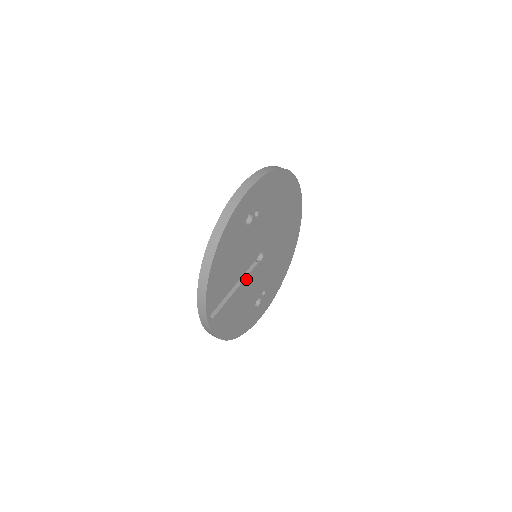
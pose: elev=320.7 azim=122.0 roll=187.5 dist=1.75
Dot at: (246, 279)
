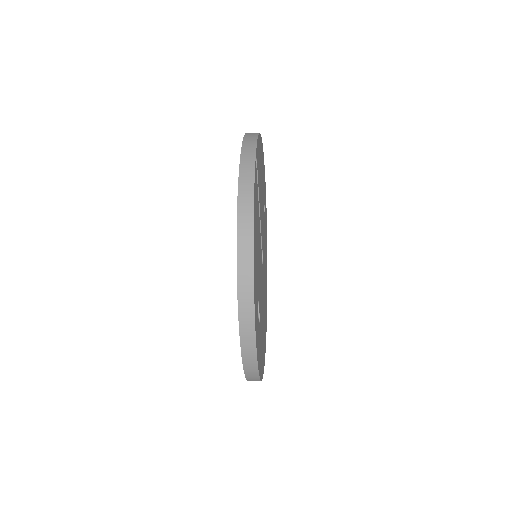
Dot at: (260, 236)
